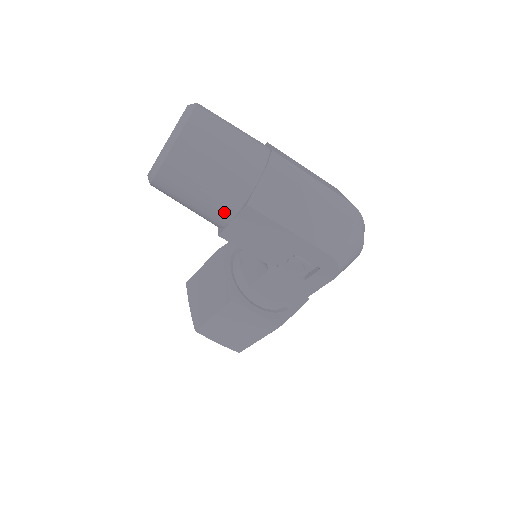
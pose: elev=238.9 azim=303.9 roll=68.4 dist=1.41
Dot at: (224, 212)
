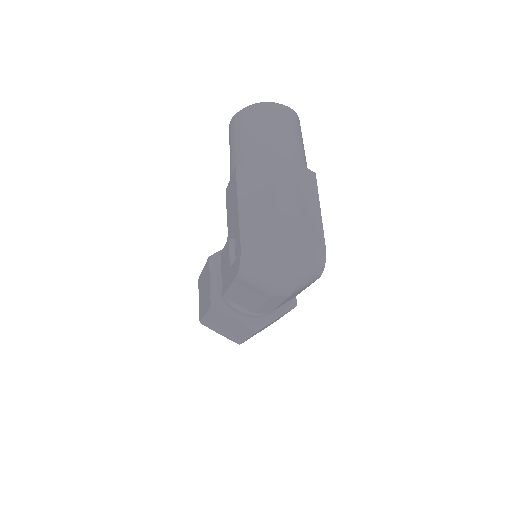
Dot at: (232, 170)
